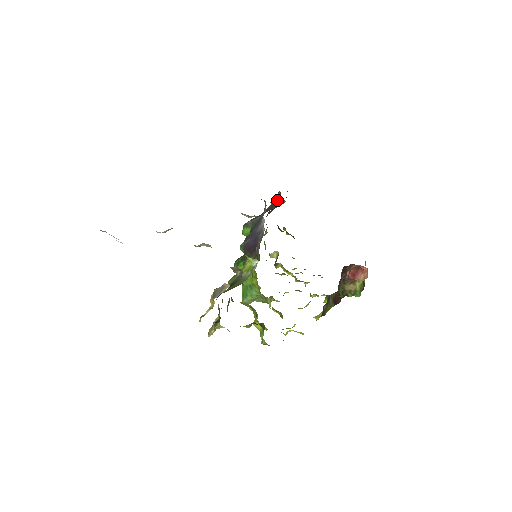
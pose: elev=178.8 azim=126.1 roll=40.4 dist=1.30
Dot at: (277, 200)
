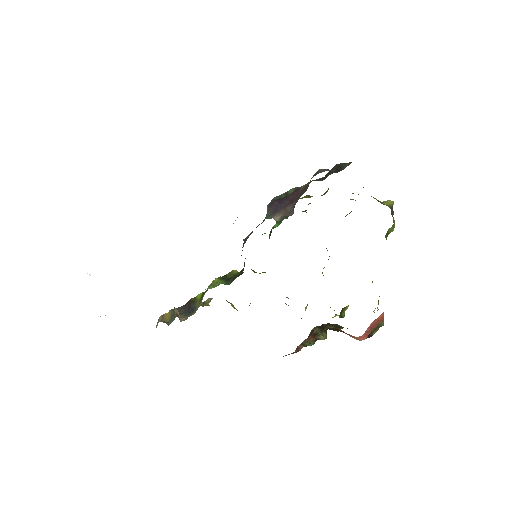
Dot at: (304, 191)
